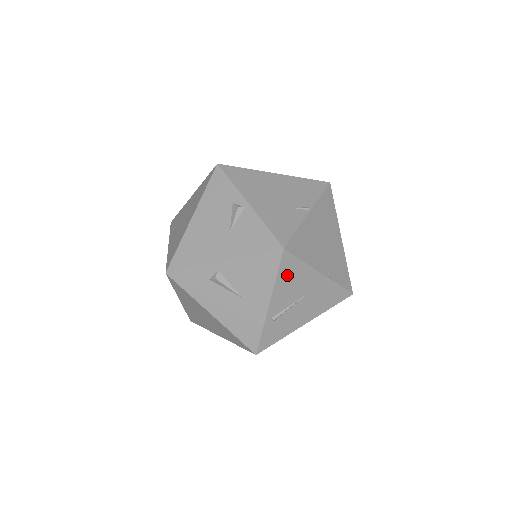
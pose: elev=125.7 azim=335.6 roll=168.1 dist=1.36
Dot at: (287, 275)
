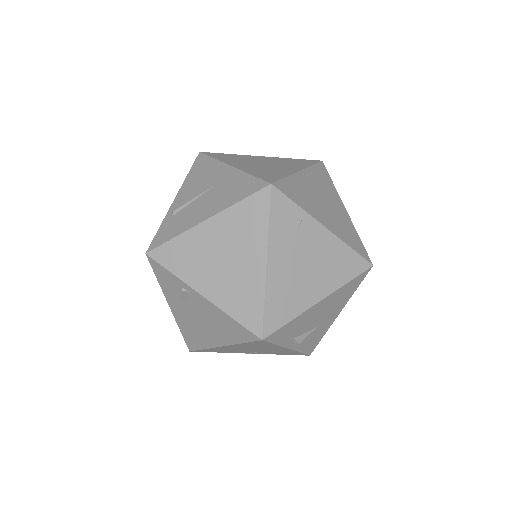
Dot at: (197, 172)
